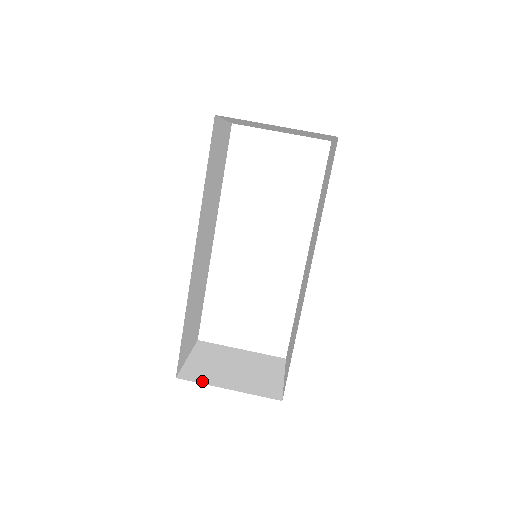
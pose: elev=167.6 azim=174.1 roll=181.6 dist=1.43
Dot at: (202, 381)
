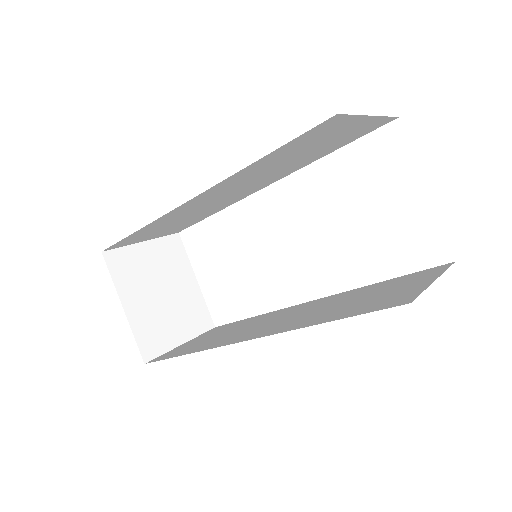
Dot at: (116, 277)
